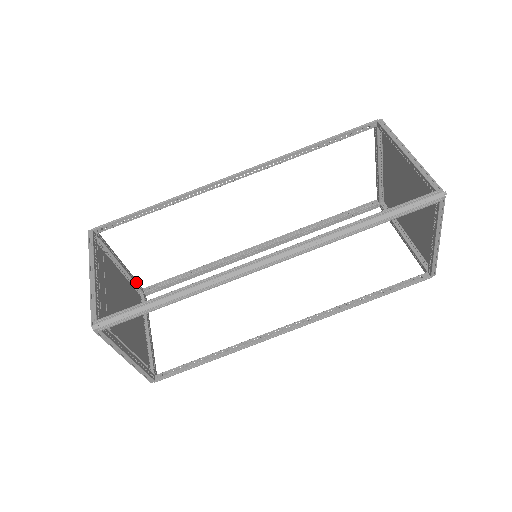
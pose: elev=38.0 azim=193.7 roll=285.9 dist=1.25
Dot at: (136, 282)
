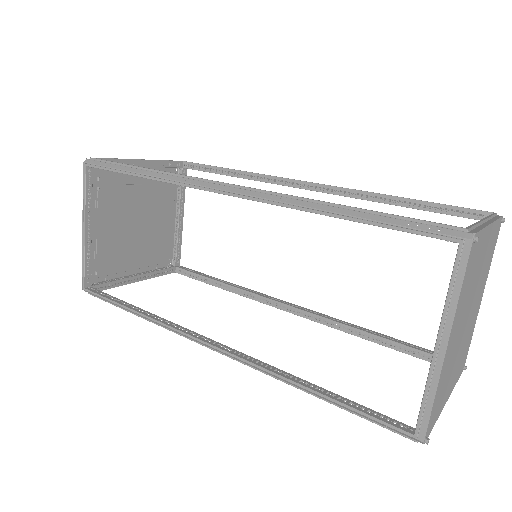
Dot at: (179, 250)
